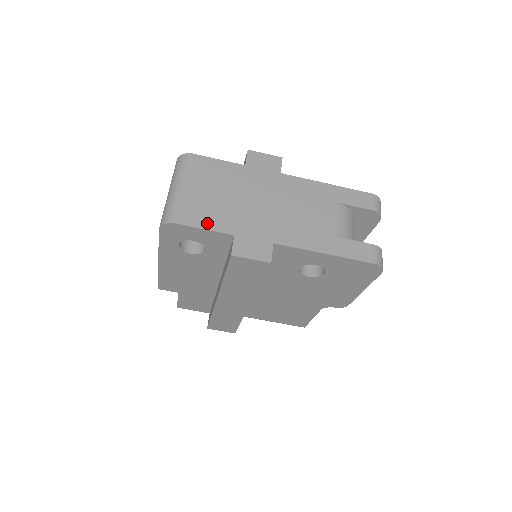
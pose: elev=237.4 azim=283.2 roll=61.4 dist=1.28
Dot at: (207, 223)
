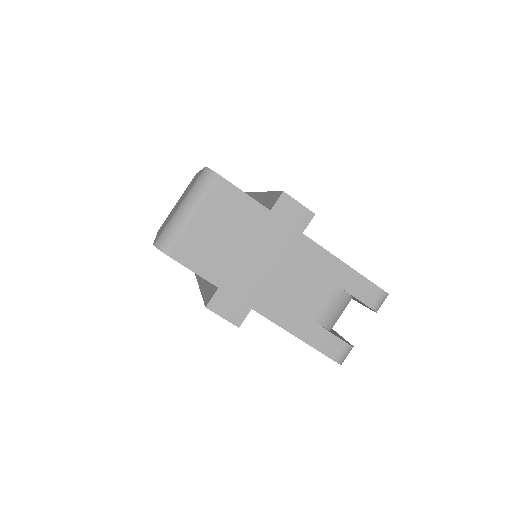
Dot at: (198, 266)
